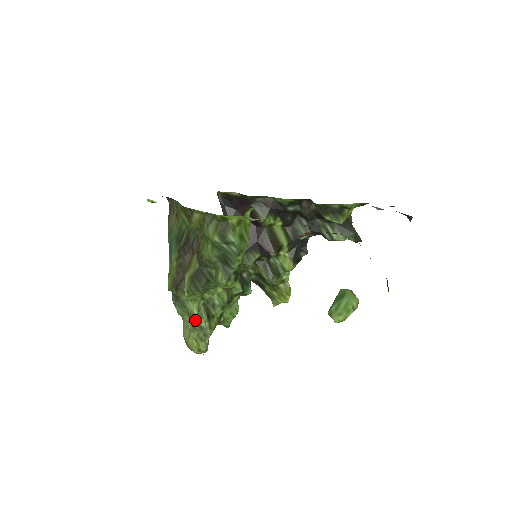
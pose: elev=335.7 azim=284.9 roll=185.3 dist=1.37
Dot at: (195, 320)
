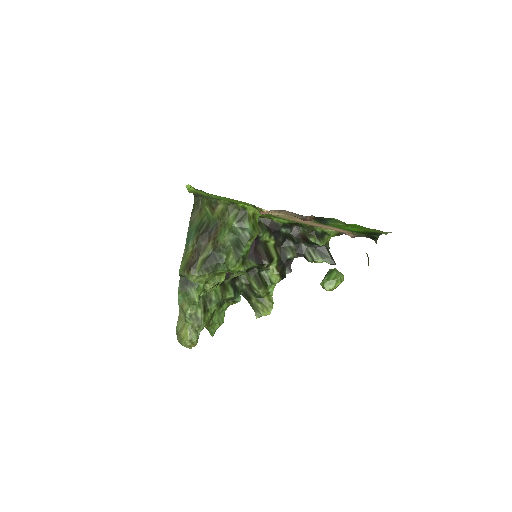
Dot at: (193, 309)
